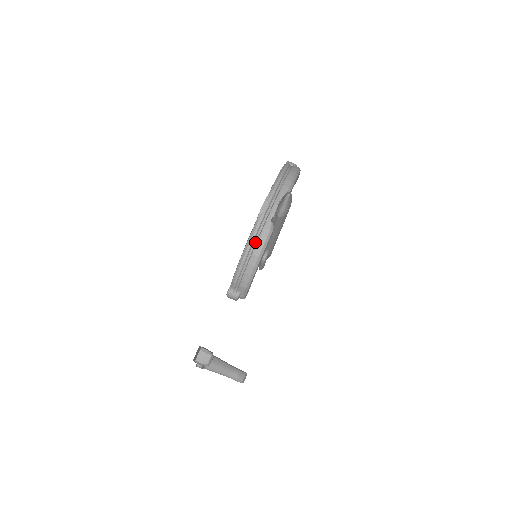
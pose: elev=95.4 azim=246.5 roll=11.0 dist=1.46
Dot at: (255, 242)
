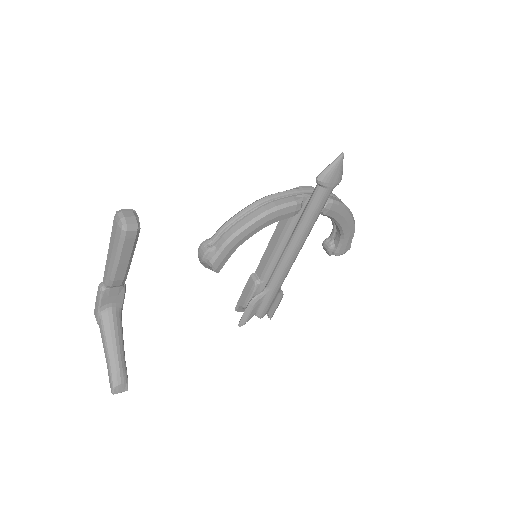
Dot at: (273, 201)
